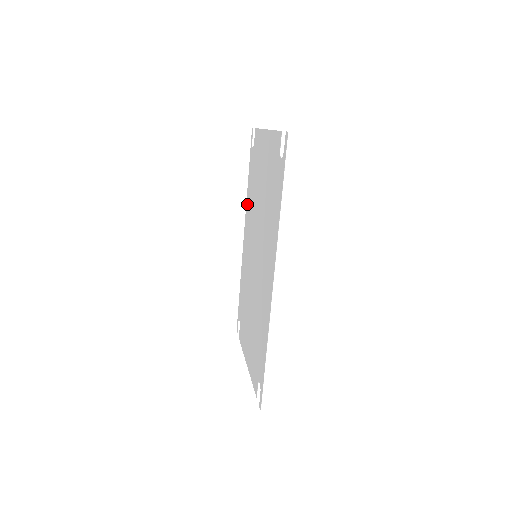
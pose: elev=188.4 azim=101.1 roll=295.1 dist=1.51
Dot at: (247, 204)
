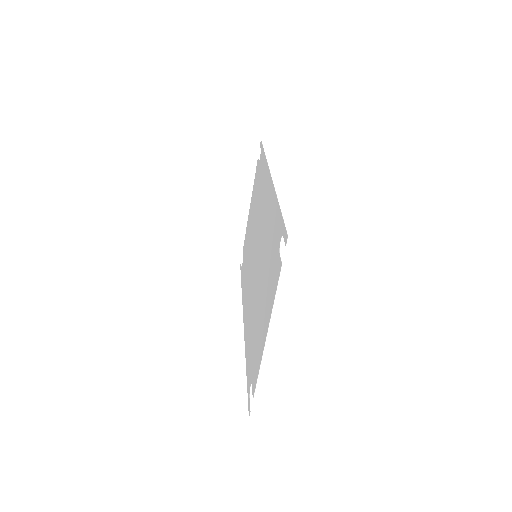
Dot at: (243, 296)
